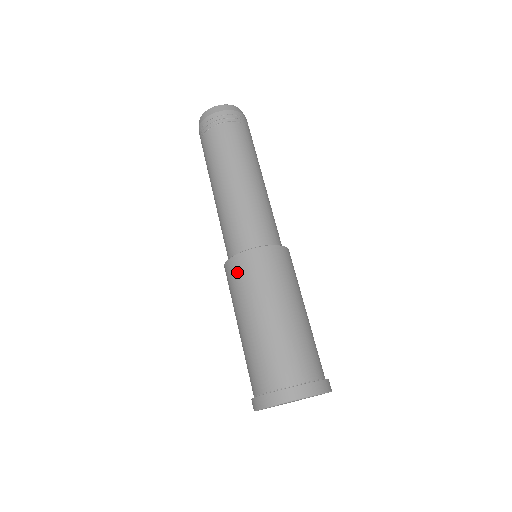
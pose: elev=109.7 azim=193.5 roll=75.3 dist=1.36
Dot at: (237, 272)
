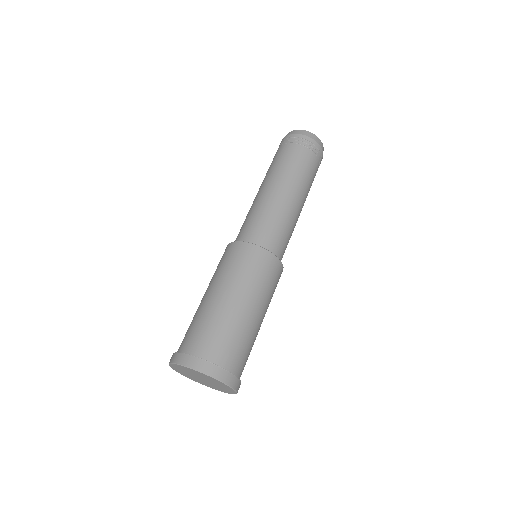
Dot at: (232, 254)
